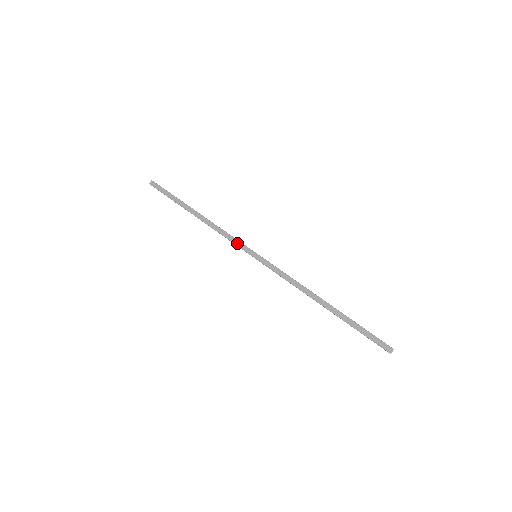
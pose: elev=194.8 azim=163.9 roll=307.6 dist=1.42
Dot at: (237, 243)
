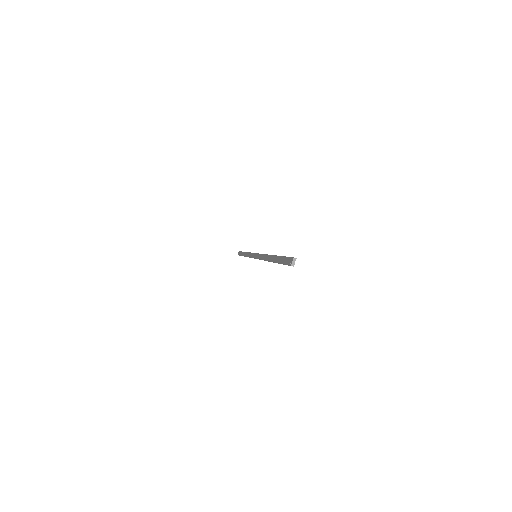
Dot at: (251, 255)
